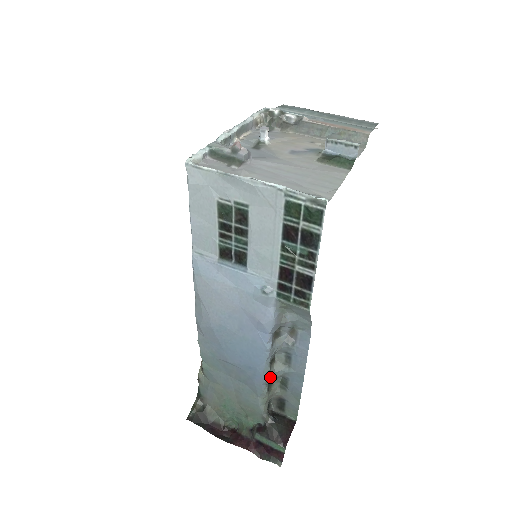
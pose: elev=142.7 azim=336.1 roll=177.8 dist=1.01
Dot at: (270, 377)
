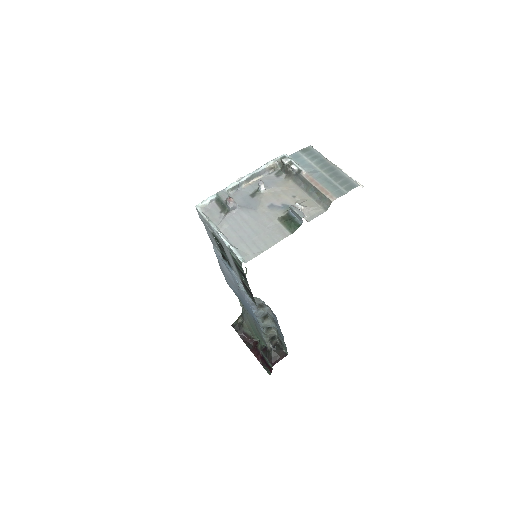
Dot at: (264, 326)
